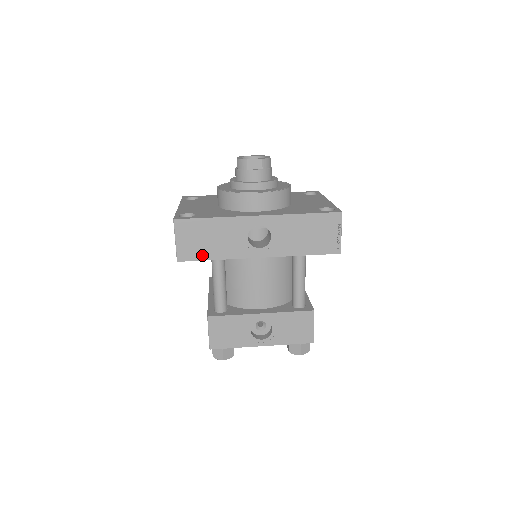
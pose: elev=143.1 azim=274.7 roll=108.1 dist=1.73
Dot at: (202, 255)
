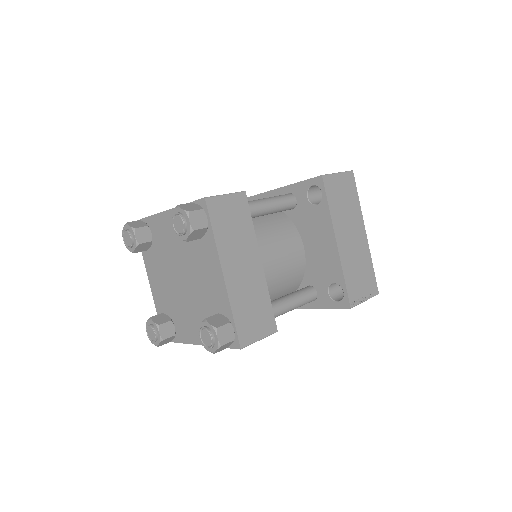
Dot at: occluded
